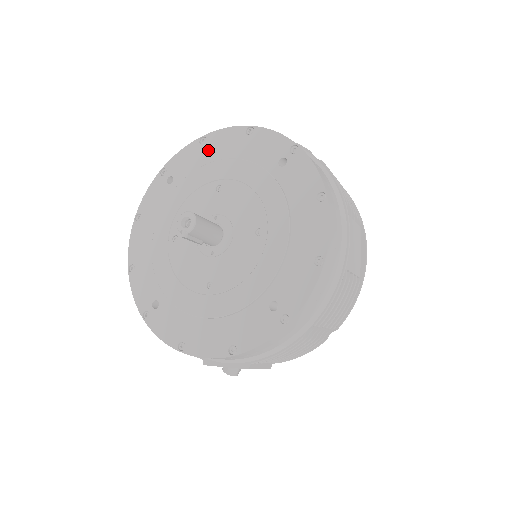
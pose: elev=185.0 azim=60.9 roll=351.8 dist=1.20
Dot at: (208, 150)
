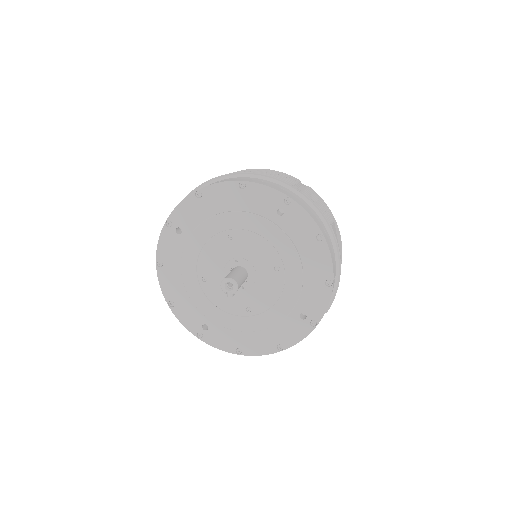
Dot at: (207, 203)
